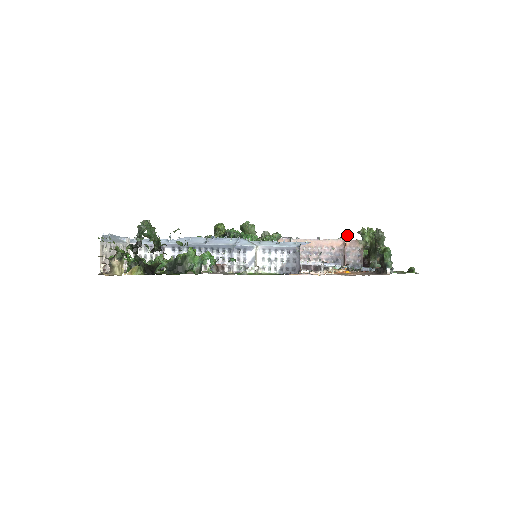
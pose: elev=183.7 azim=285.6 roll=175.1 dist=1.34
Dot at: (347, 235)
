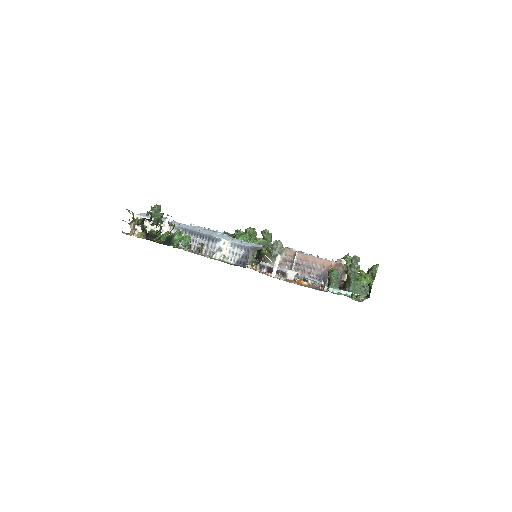
Dot at: occluded
